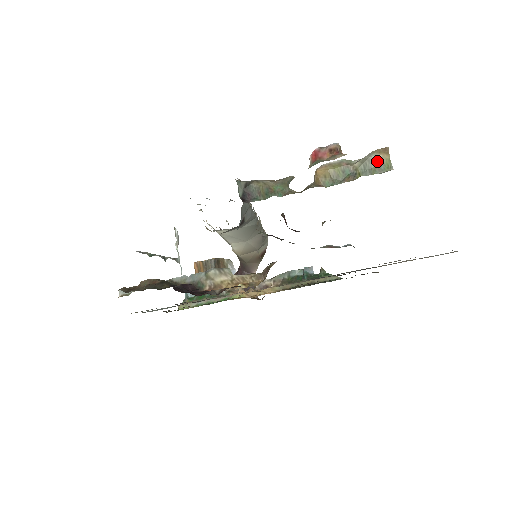
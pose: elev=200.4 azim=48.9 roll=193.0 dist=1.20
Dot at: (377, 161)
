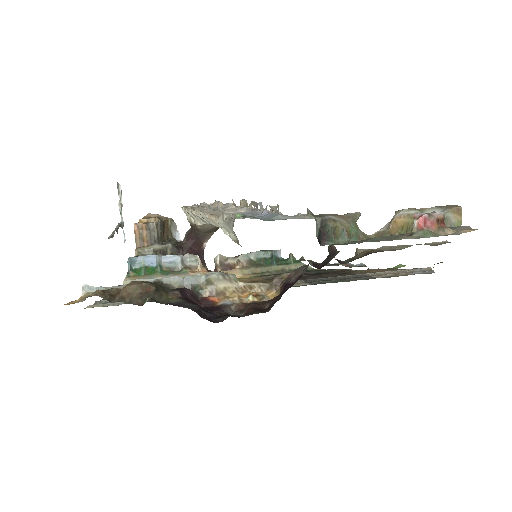
Dot at: (450, 221)
